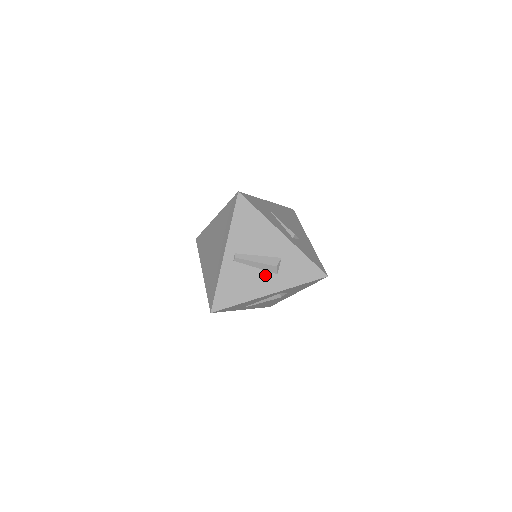
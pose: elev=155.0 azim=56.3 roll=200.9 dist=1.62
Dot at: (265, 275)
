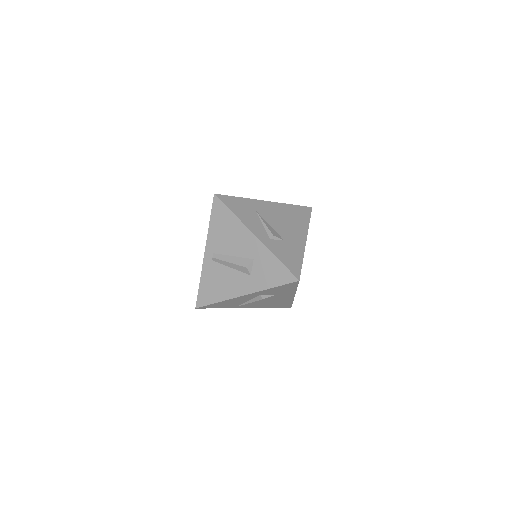
Dot at: (239, 276)
